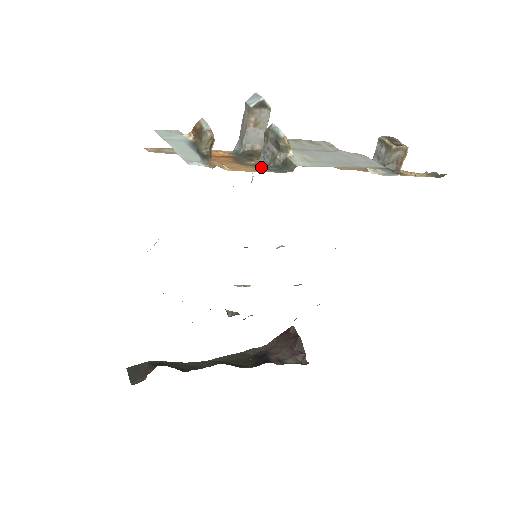
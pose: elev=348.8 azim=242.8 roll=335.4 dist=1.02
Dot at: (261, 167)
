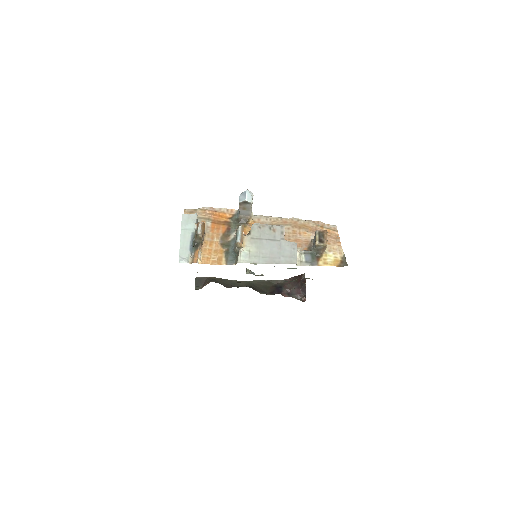
Dot at: (228, 250)
